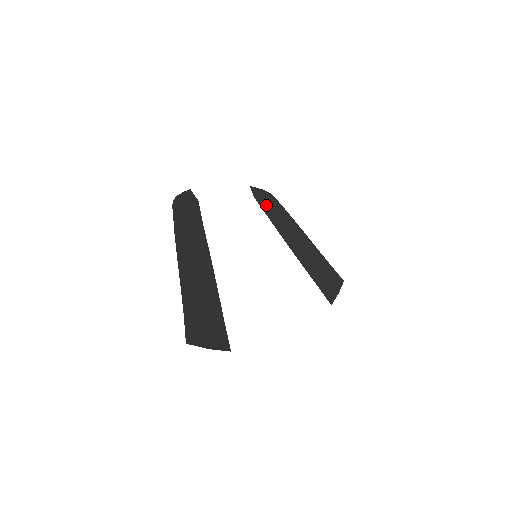
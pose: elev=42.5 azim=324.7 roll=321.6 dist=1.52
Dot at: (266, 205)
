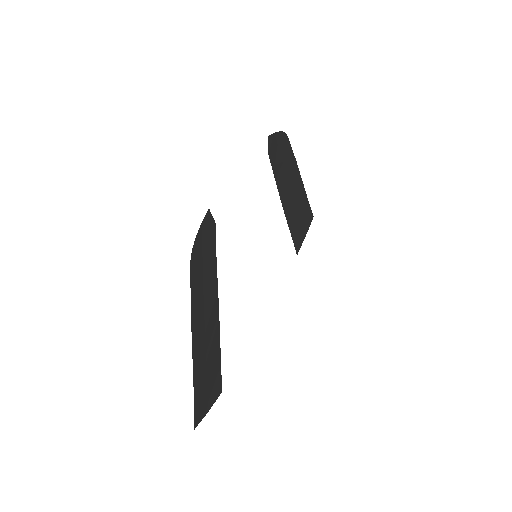
Dot at: (277, 158)
